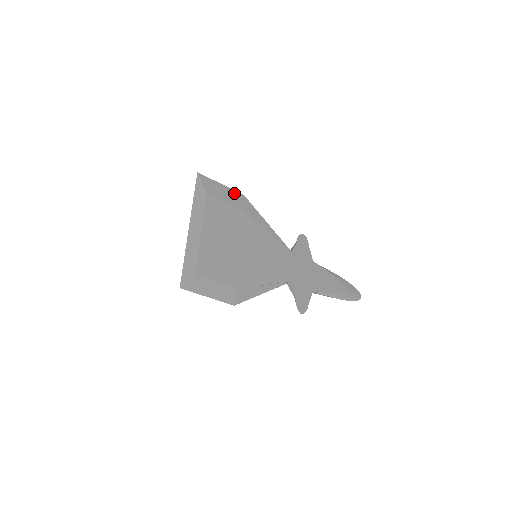
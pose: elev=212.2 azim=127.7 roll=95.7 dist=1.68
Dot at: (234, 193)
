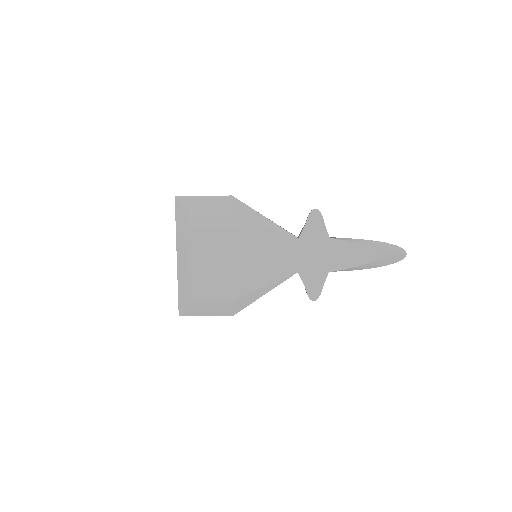
Dot at: (219, 199)
